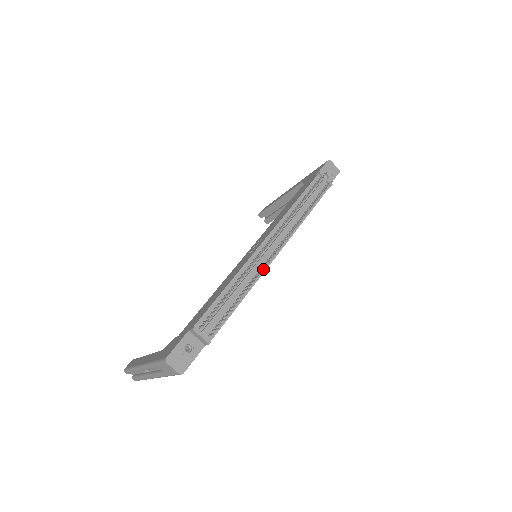
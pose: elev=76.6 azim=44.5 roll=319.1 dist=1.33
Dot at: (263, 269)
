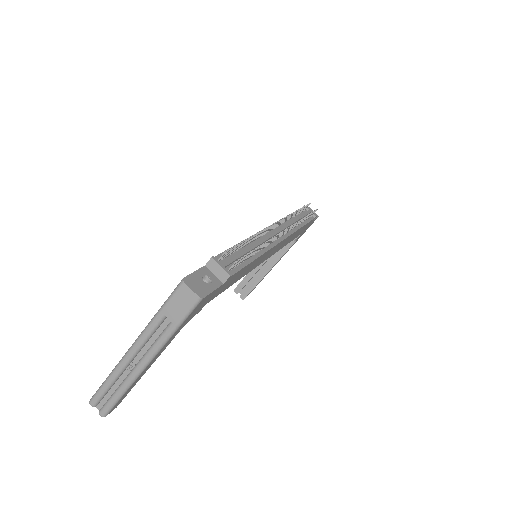
Dot at: (273, 237)
